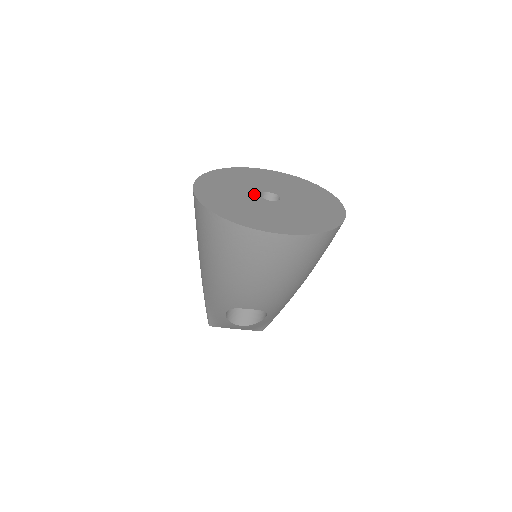
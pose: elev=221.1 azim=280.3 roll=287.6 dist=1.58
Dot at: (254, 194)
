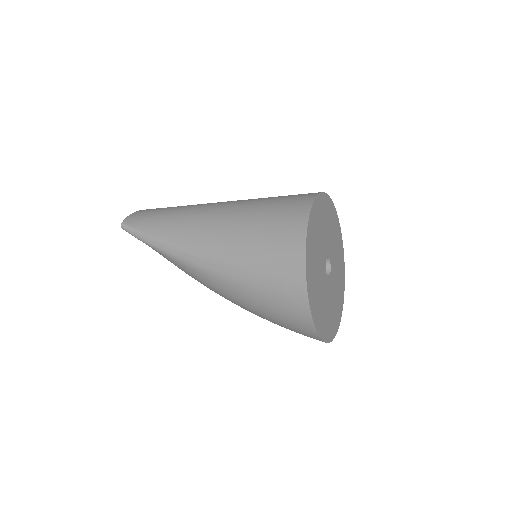
Dot at: (325, 271)
